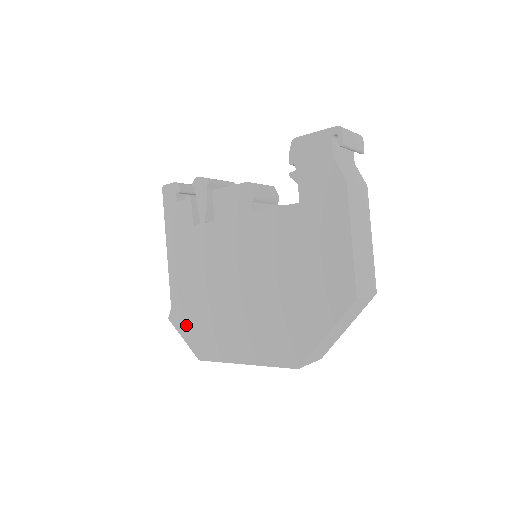
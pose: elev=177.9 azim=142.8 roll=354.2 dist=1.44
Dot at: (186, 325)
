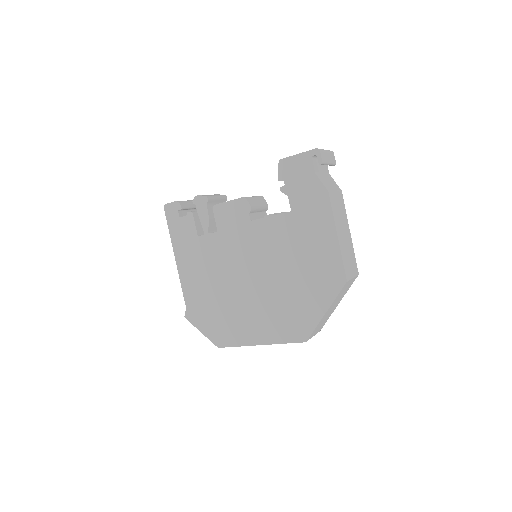
Dot at: (202, 320)
